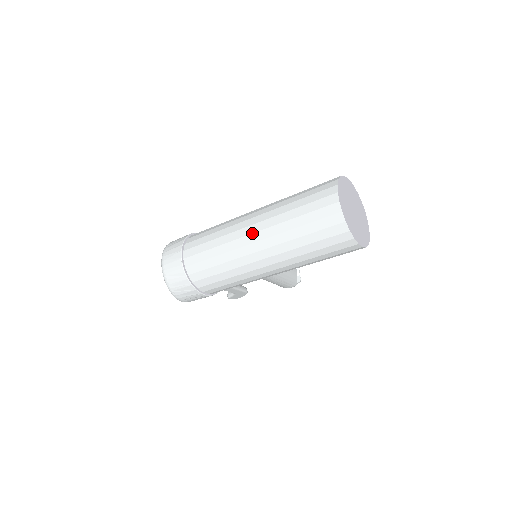
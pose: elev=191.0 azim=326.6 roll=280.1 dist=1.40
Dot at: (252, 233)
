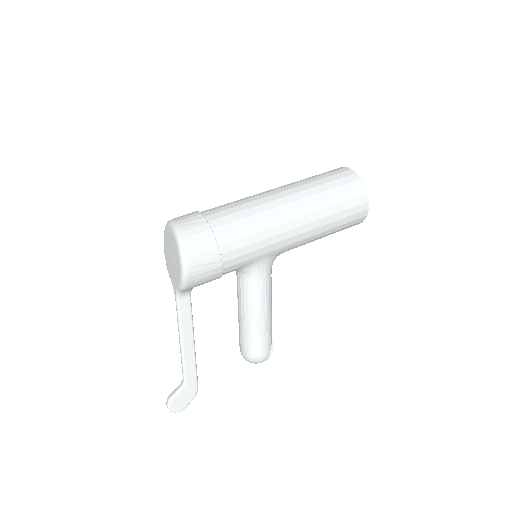
Dot at: (277, 189)
